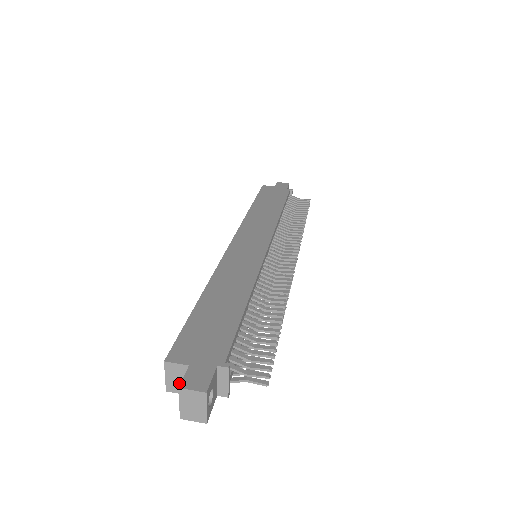
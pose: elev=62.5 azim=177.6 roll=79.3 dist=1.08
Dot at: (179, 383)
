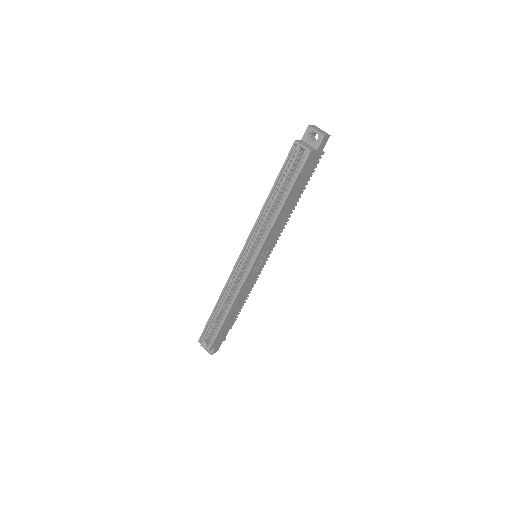
Dot at: (309, 147)
